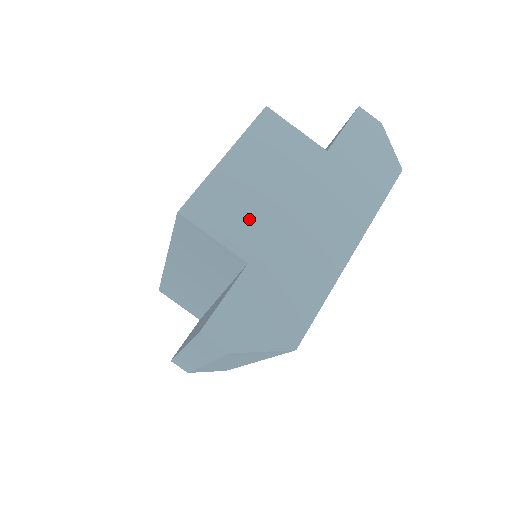
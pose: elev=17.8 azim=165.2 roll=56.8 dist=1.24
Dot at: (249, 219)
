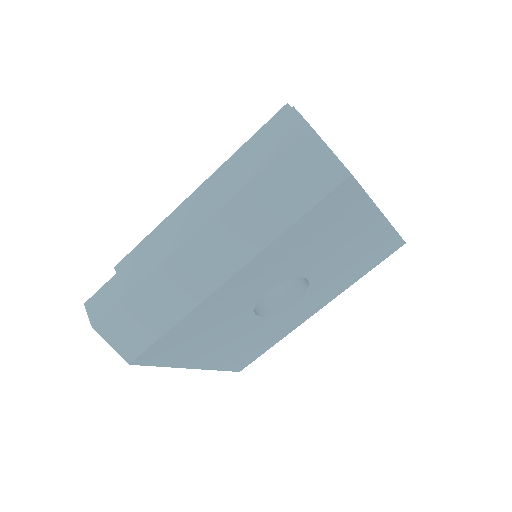
Dot at: occluded
